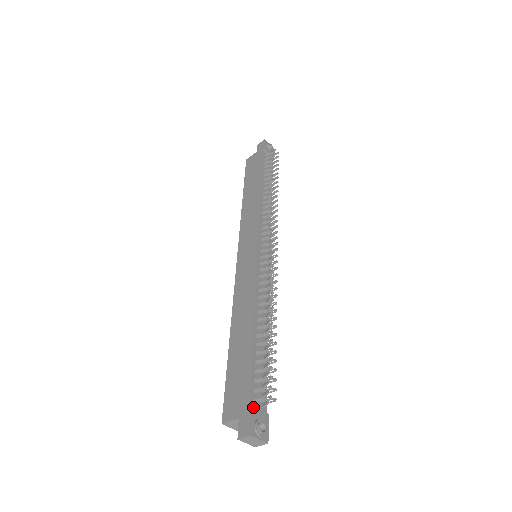
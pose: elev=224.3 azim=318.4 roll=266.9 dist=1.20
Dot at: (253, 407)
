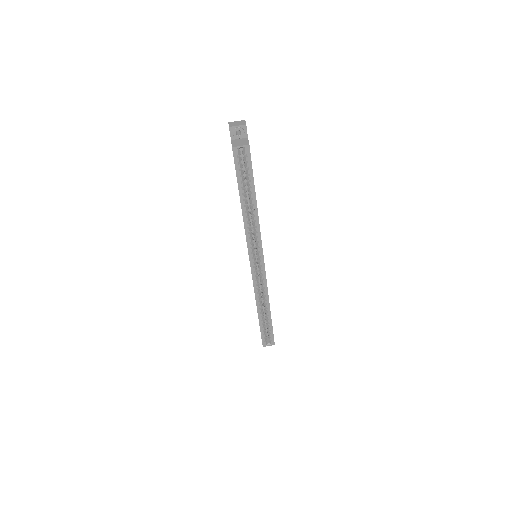
Dot at: occluded
